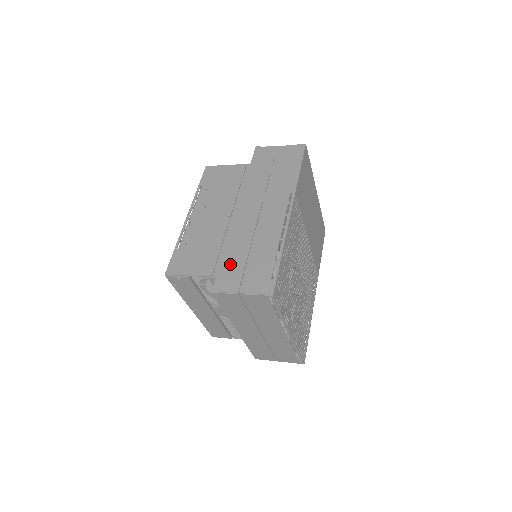
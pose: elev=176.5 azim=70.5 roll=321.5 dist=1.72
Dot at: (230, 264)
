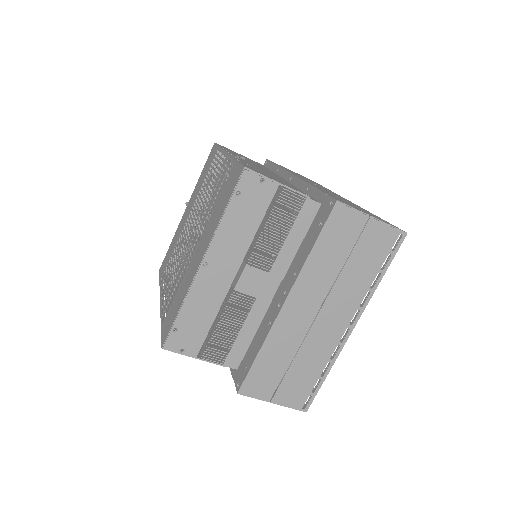
Dot at: (333, 196)
